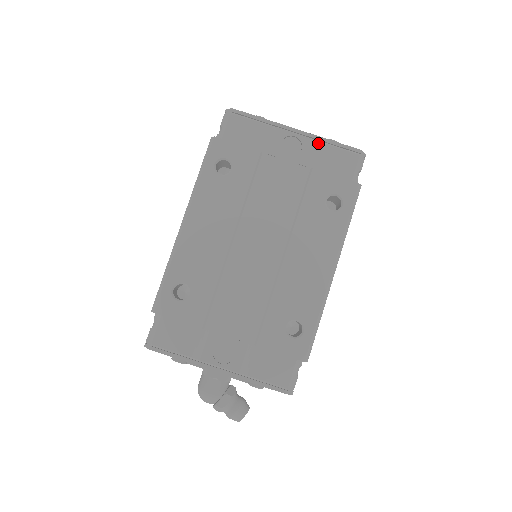
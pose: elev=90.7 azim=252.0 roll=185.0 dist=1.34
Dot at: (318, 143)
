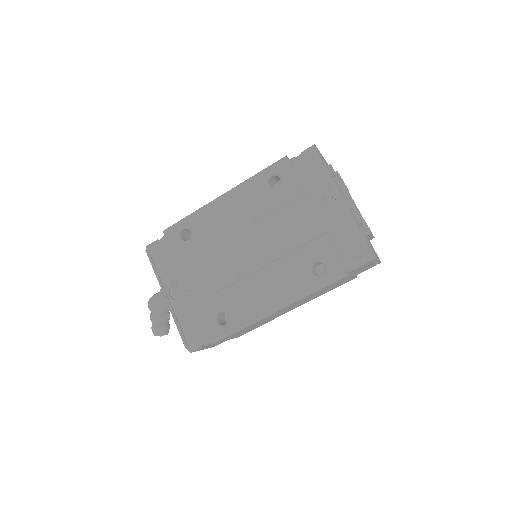
Dot at: (348, 220)
